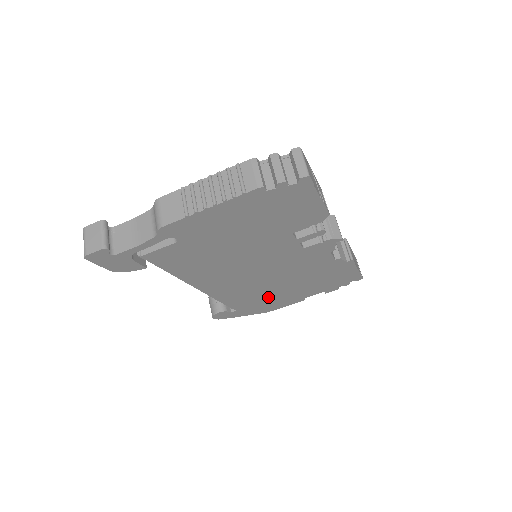
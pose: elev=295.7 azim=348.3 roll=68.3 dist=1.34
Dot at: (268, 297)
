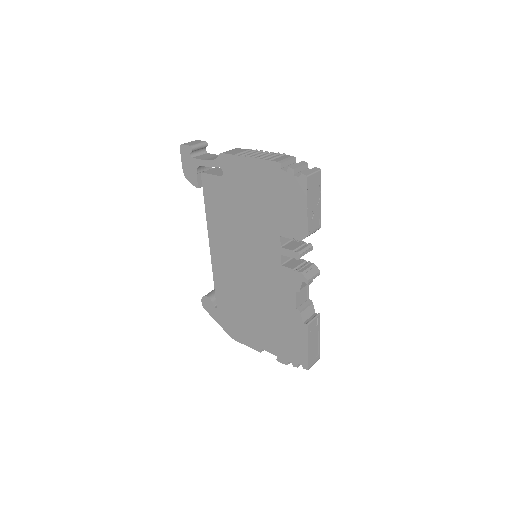
Dot at: (241, 313)
